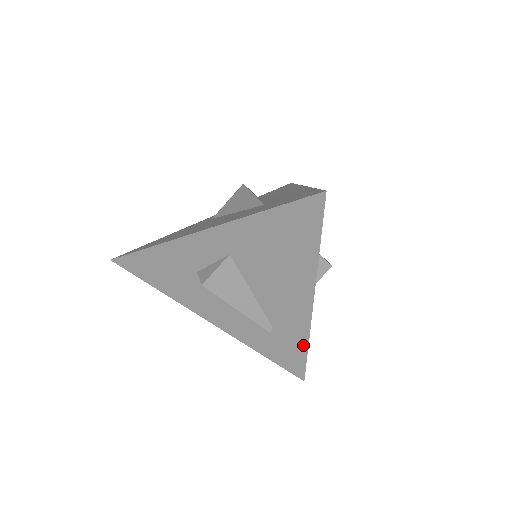
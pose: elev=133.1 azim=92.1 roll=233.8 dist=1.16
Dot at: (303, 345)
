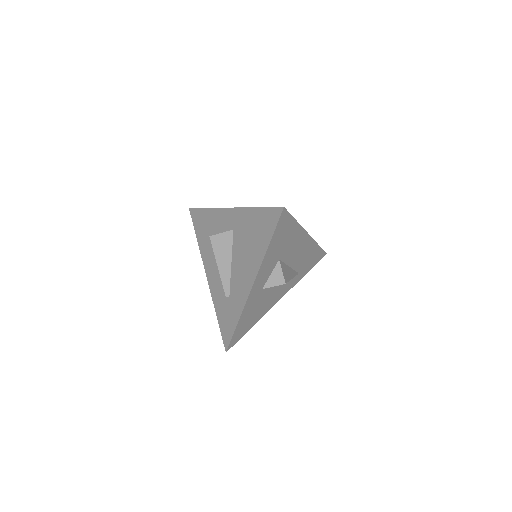
Dot at: (237, 319)
